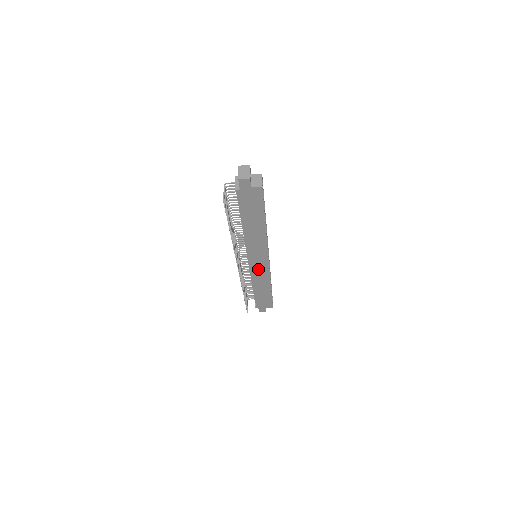
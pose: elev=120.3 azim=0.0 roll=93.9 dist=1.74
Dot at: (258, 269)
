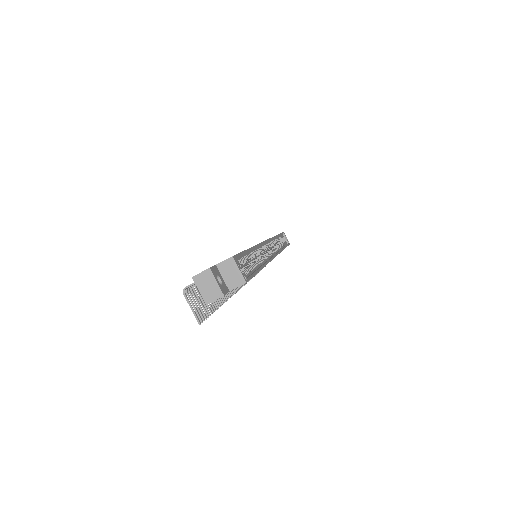
Dot at: occluded
